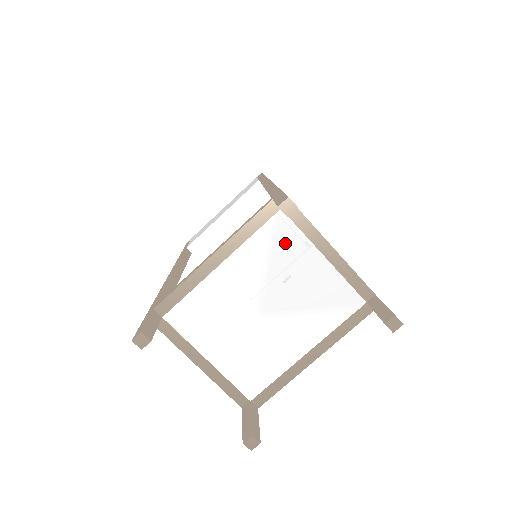
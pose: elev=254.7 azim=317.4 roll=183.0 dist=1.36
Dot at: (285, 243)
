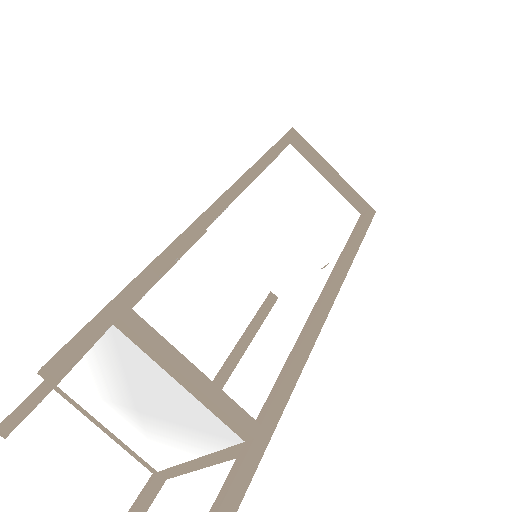
Dot at: (132, 359)
